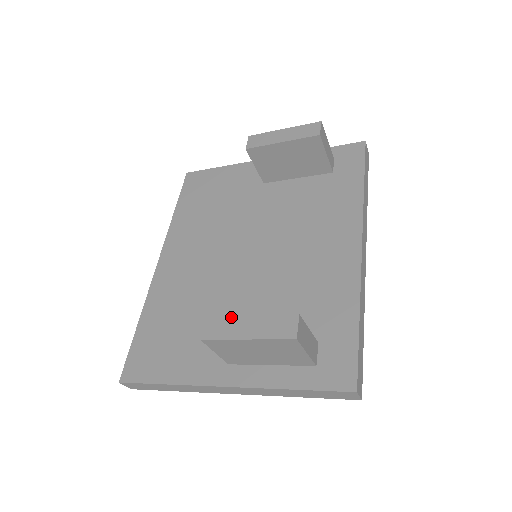
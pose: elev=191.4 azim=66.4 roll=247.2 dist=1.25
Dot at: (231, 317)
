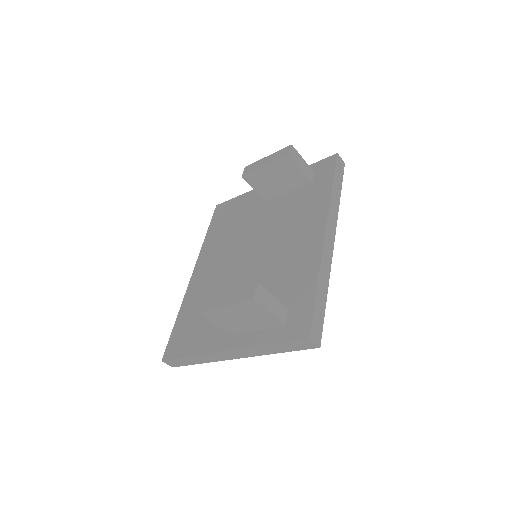
Dot at: (217, 294)
